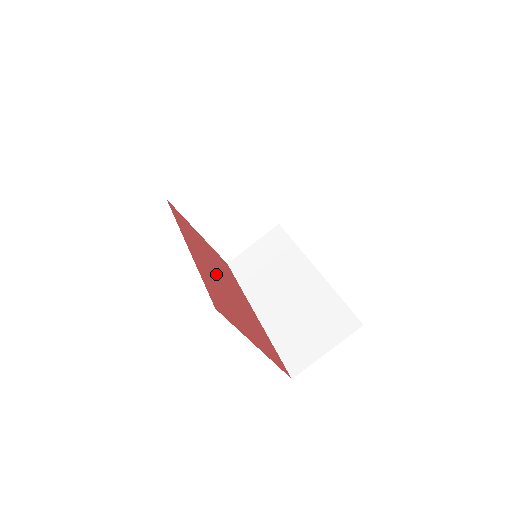
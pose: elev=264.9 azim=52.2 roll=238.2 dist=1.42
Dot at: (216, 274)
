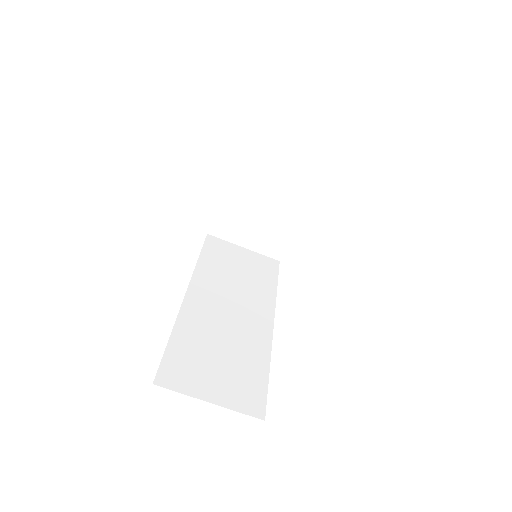
Dot at: occluded
